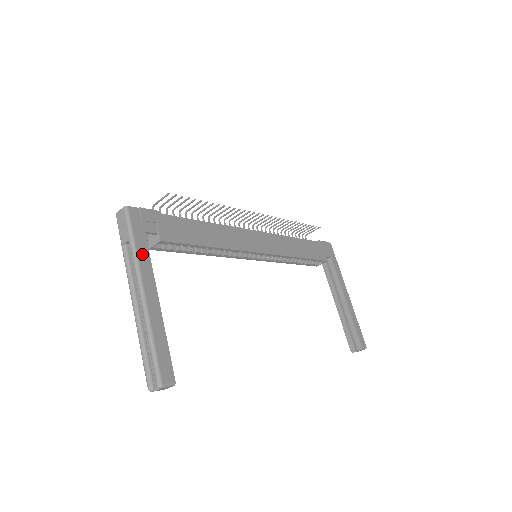
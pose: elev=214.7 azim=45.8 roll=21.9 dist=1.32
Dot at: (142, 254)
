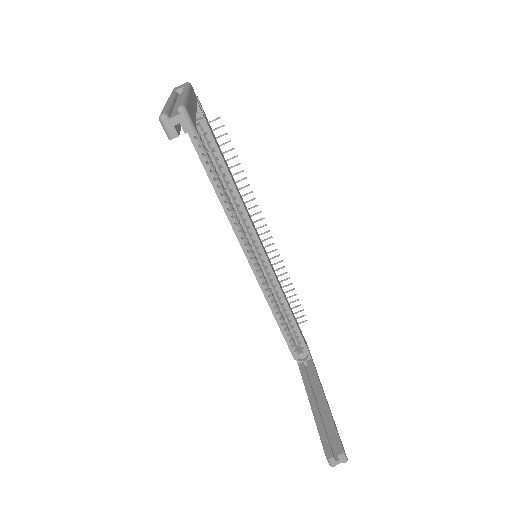
Dot at: (193, 95)
